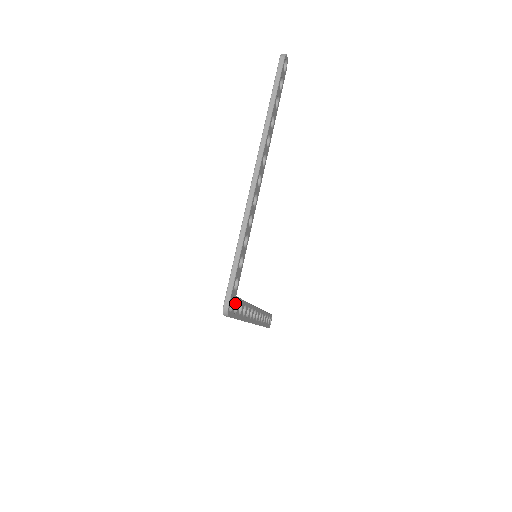
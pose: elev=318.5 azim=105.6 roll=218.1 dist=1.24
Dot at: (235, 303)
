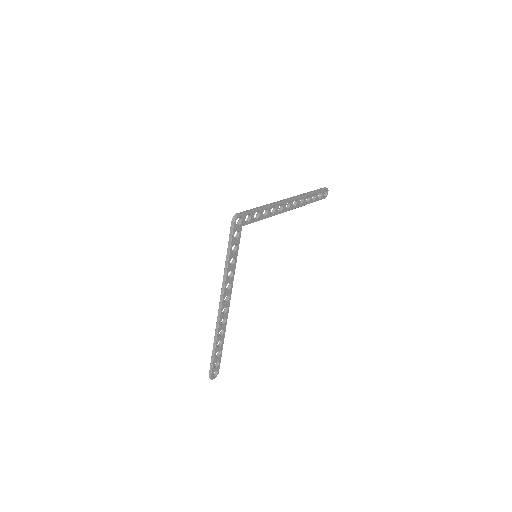
Dot at: (239, 230)
